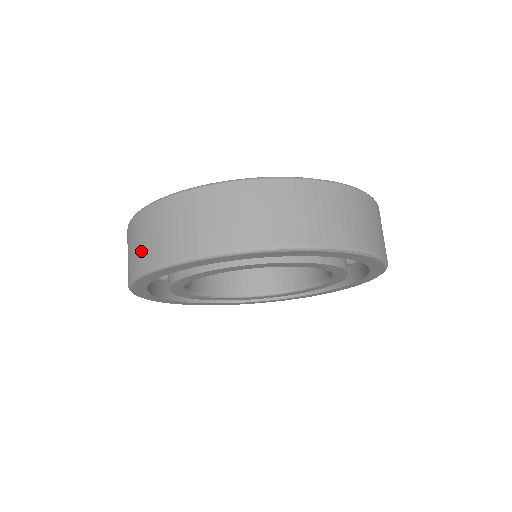
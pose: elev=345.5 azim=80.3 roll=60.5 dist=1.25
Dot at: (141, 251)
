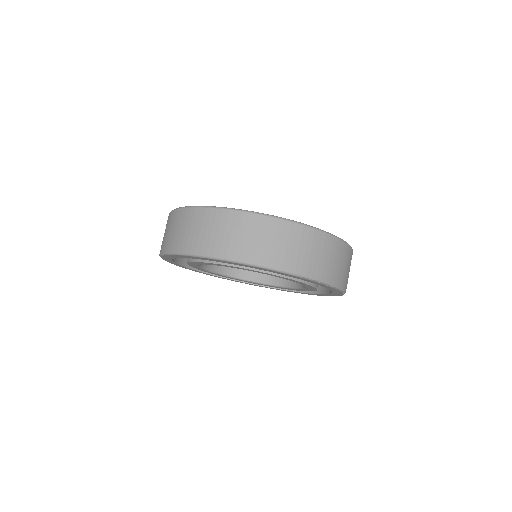
Dot at: (198, 238)
